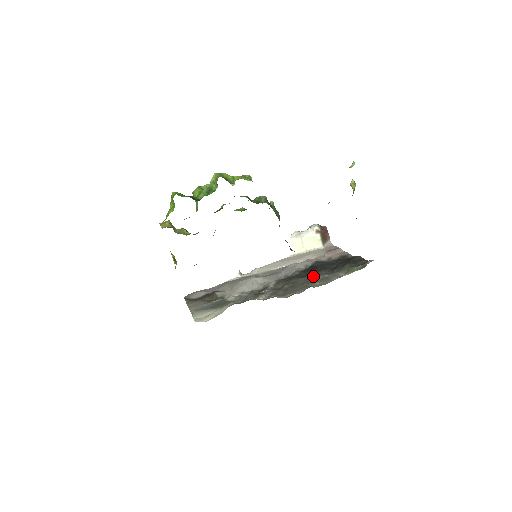
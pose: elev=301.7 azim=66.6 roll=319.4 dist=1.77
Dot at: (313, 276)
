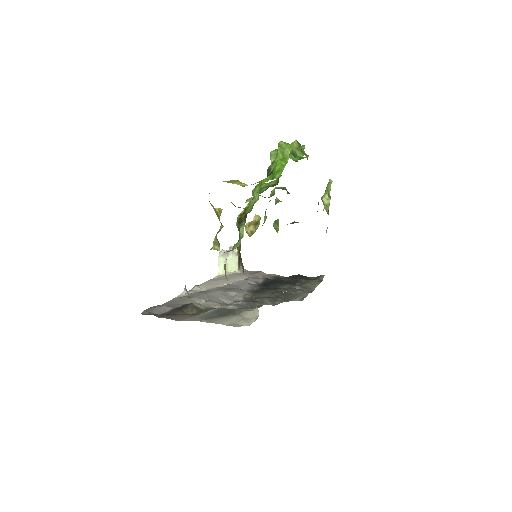
Dot at: (286, 287)
